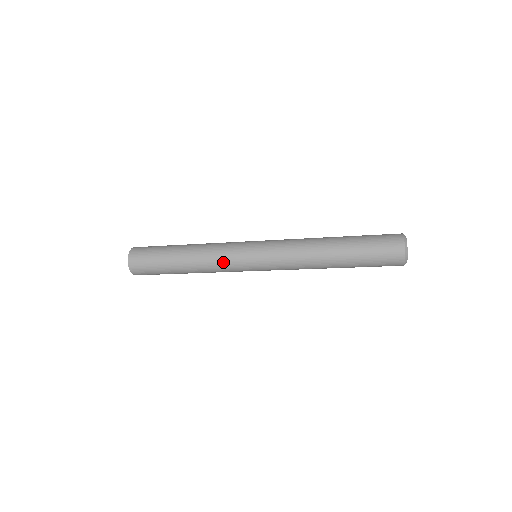
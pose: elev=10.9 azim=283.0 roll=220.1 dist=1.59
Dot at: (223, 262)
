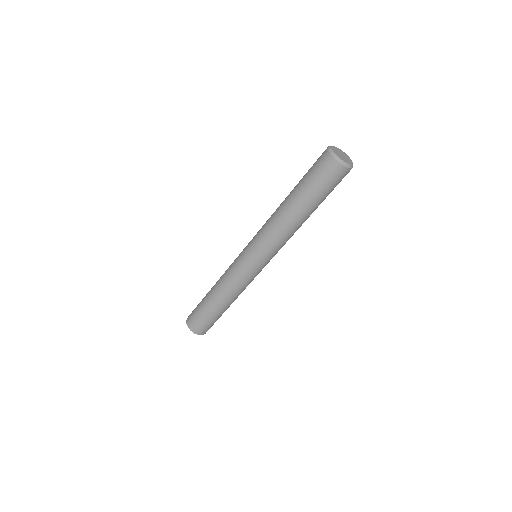
Dot at: (238, 281)
